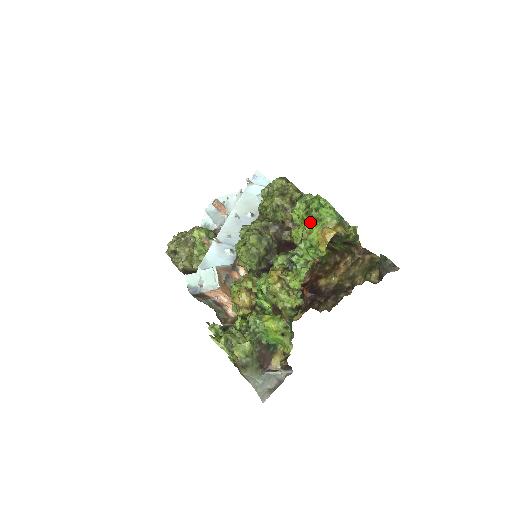
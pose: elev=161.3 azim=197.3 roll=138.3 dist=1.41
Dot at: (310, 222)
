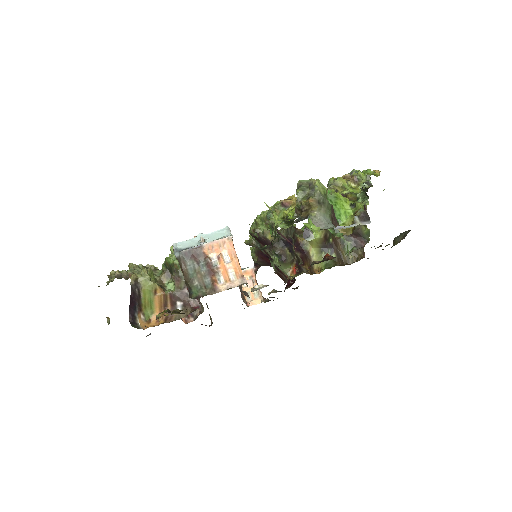
Dot at: occluded
